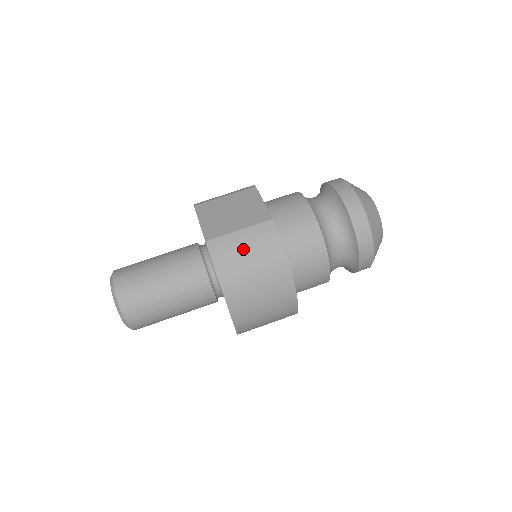
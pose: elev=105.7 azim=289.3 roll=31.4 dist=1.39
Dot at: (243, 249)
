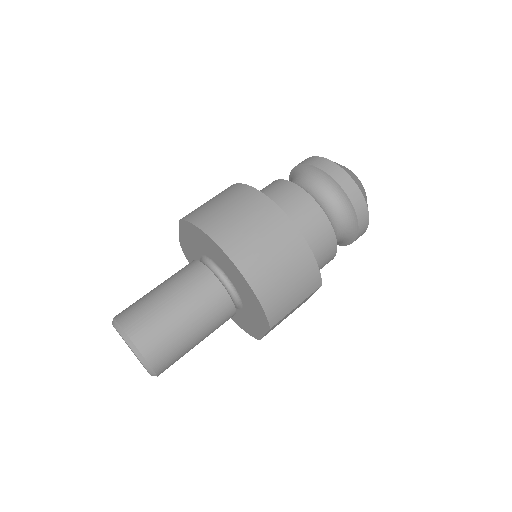
Dot at: (212, 203)
